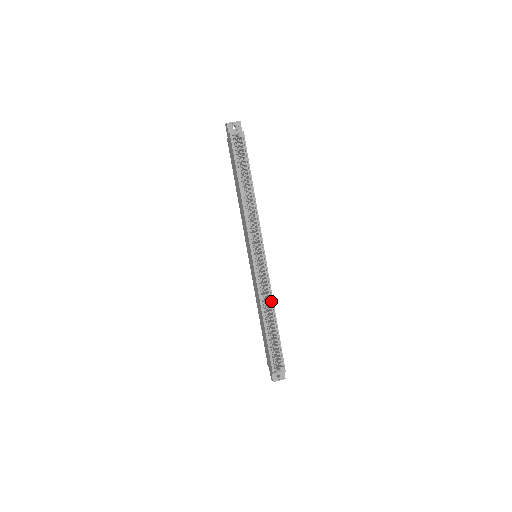
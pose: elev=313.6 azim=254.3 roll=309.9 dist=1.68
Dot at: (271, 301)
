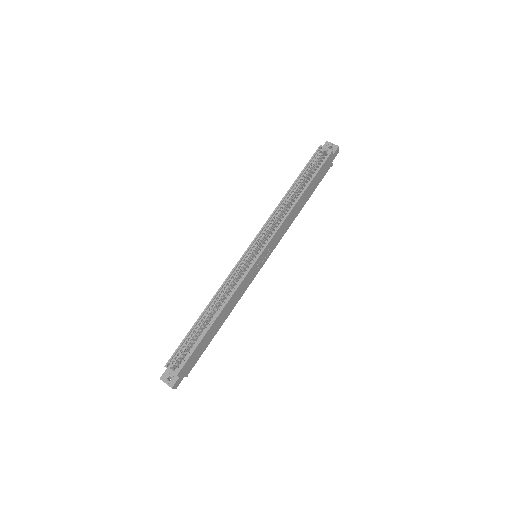
Dot at: (228, 298)
